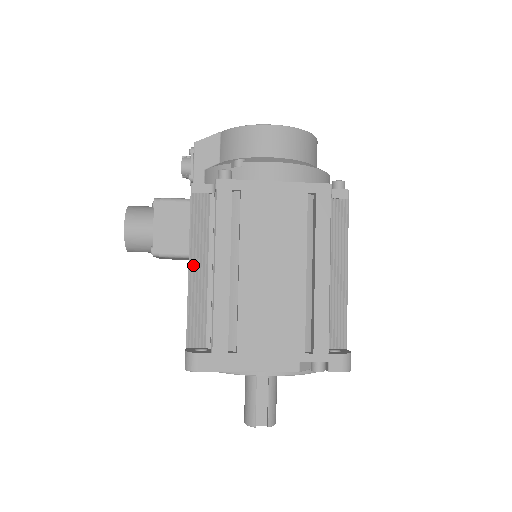
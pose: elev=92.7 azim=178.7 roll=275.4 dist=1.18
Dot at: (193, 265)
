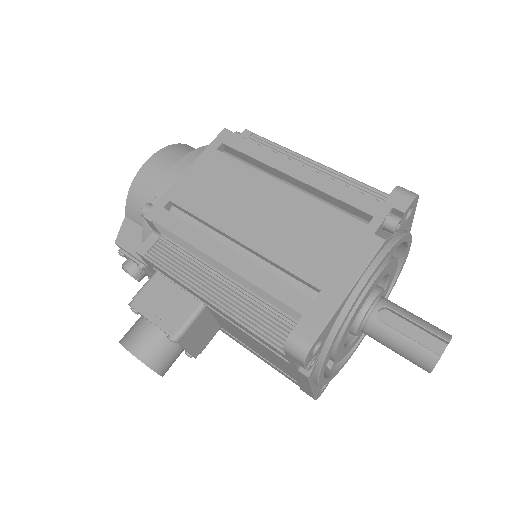
Dot at: (207, 294)
